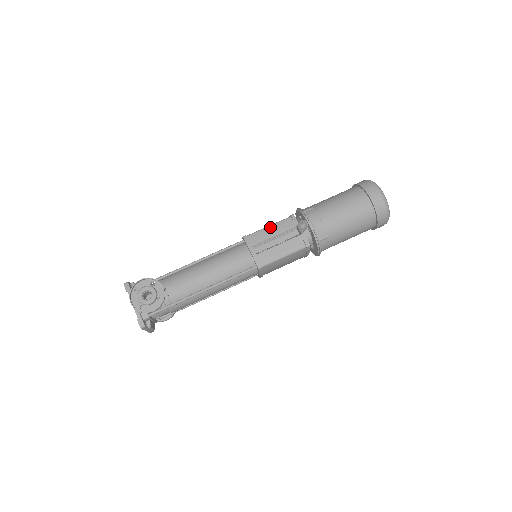
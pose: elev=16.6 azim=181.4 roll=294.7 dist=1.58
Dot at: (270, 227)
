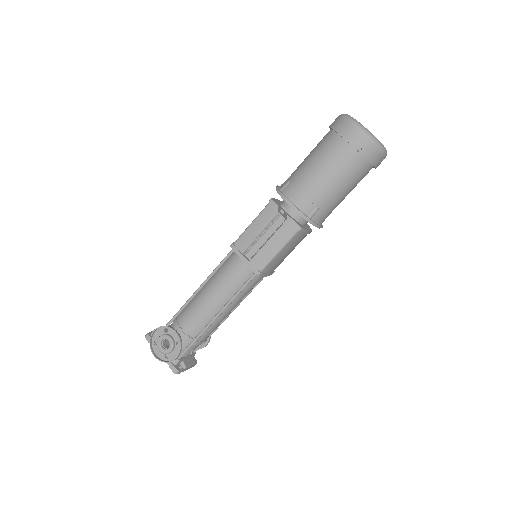
Dot at: (253, 224)
